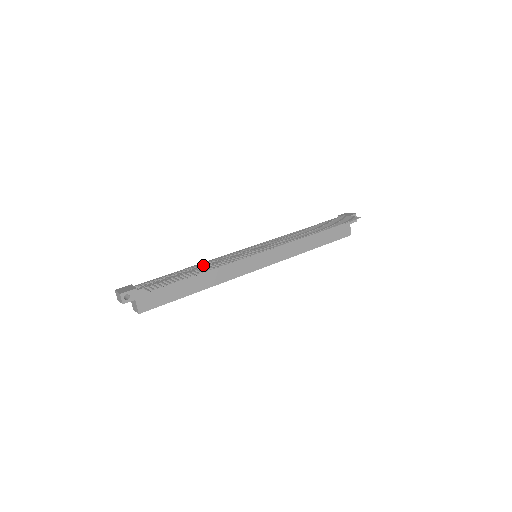
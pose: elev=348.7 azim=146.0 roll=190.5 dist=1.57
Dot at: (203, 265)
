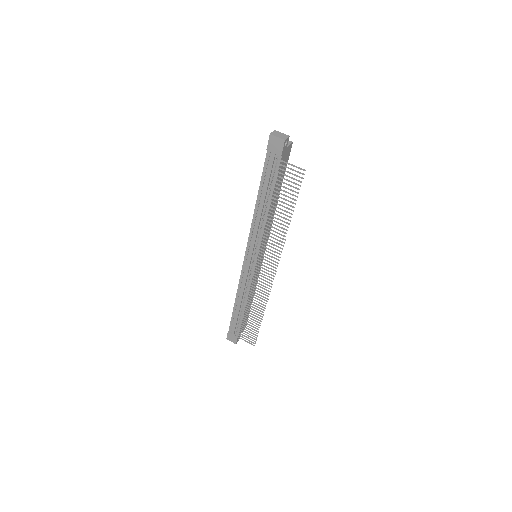
Dot at: (243, 298)
